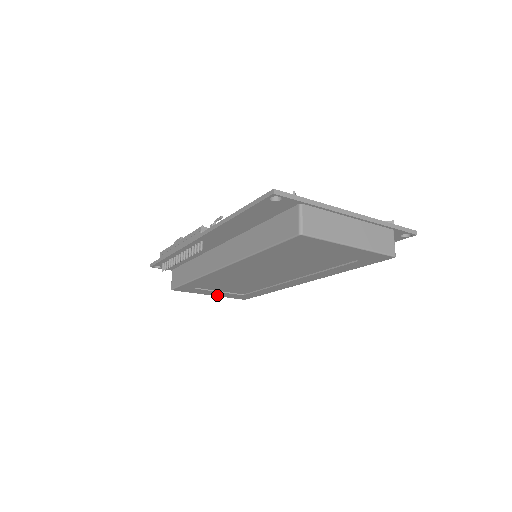
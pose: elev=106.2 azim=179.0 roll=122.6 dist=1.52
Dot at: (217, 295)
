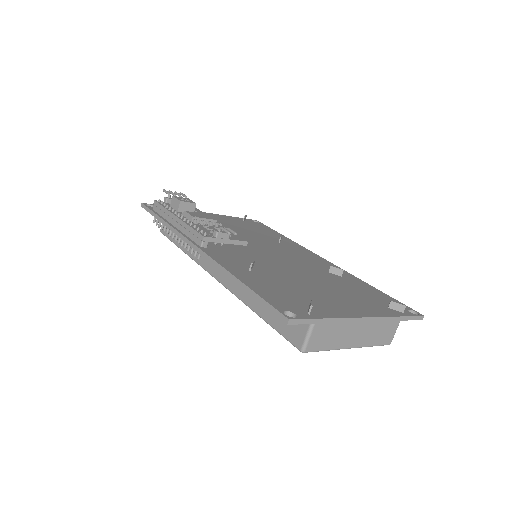
Dot at: occluded
